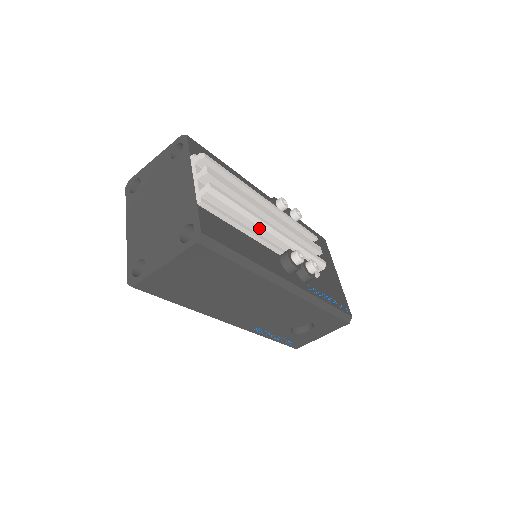
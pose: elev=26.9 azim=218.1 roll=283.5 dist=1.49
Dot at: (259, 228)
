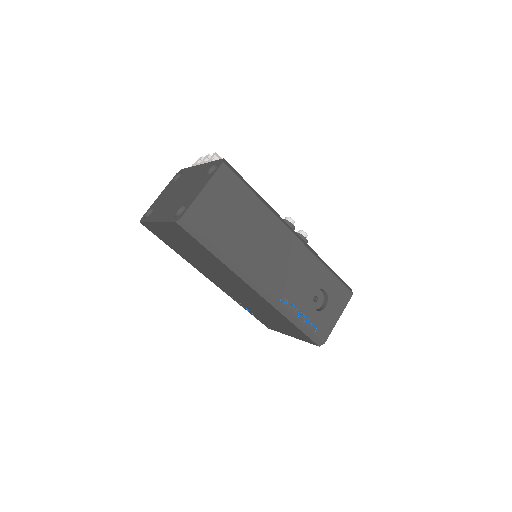
Dot at: occluded
